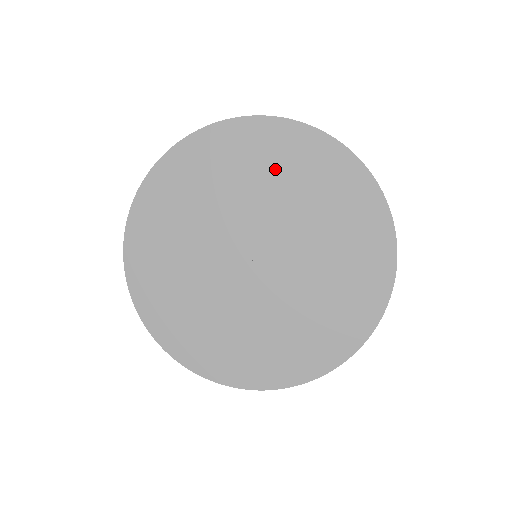
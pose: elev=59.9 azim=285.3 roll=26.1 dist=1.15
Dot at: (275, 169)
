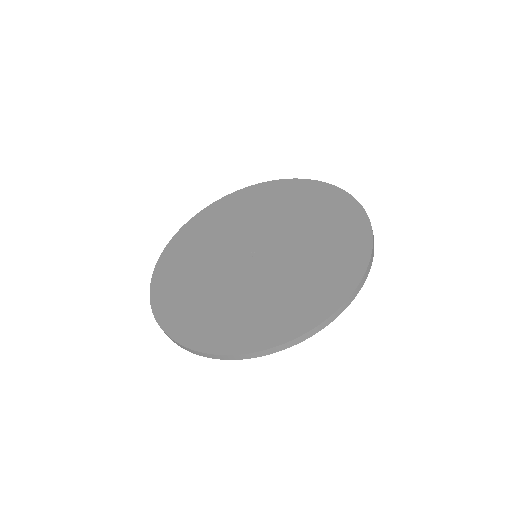
Dot at: (267, 204)
